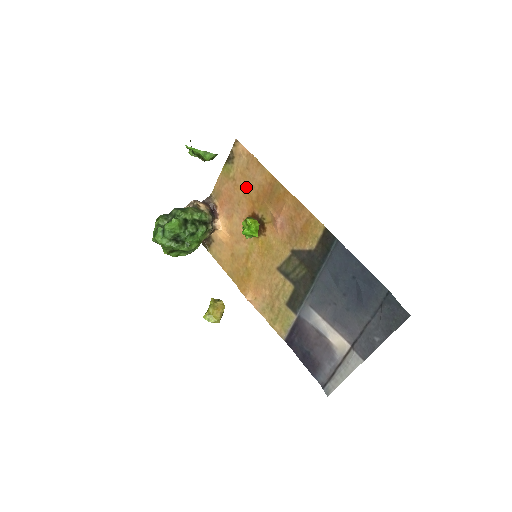
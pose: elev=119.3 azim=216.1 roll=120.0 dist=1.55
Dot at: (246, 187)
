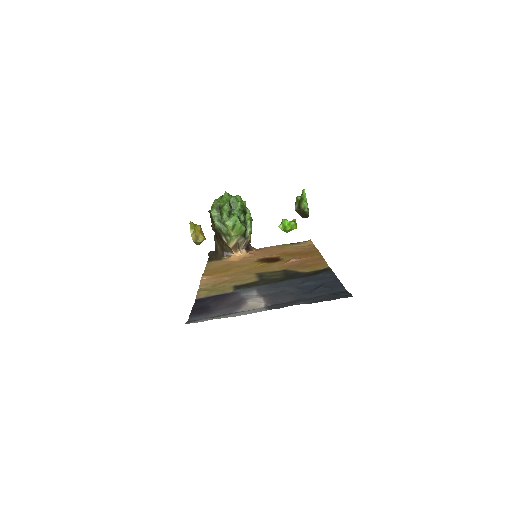
Dot at: (289, 250)
